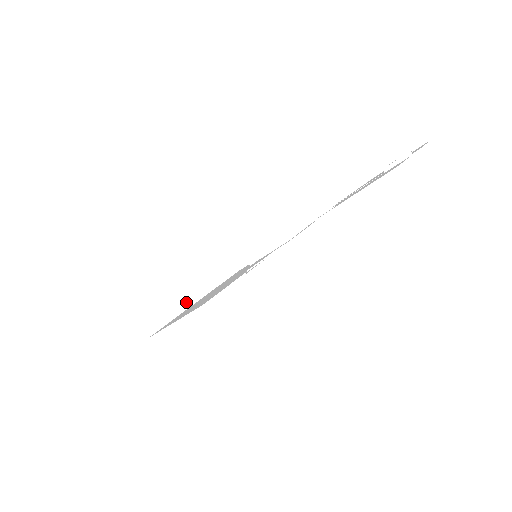
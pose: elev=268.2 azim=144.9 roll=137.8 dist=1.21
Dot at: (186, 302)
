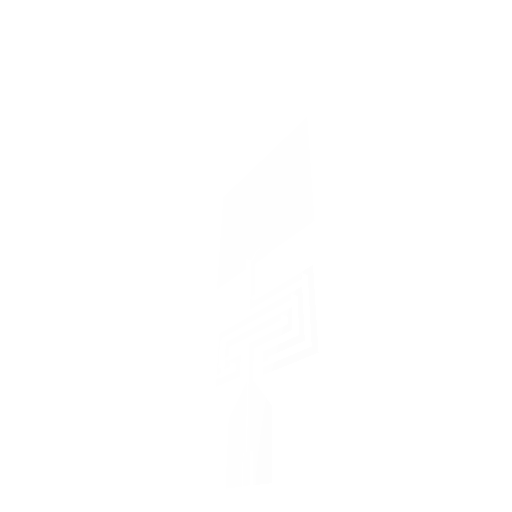
Dot at: (248, 165)
